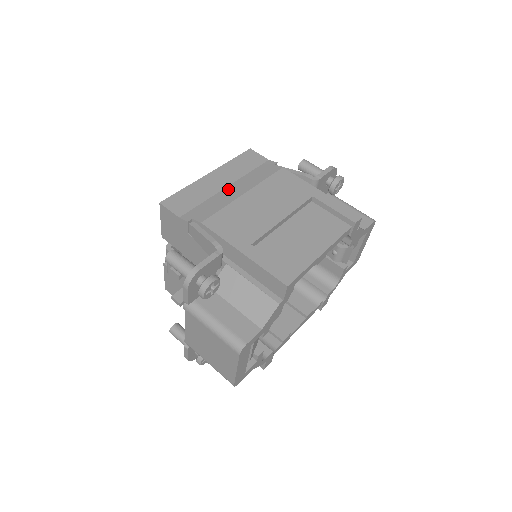
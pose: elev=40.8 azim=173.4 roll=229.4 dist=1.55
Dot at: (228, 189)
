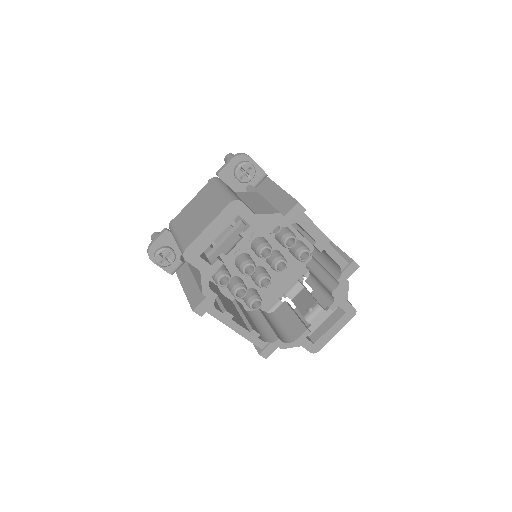
Dot at: occluded
